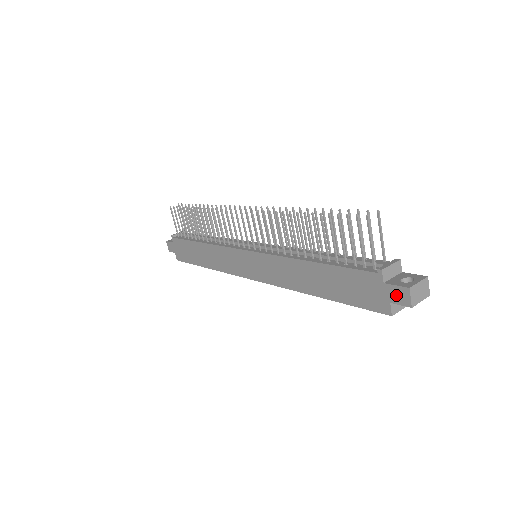
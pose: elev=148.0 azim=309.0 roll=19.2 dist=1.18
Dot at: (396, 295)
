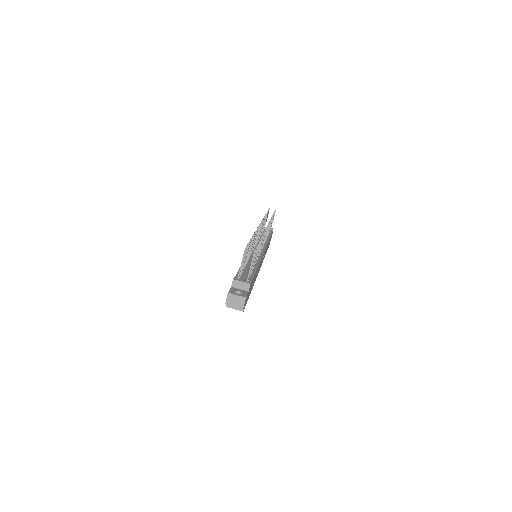
Dot at: occluded
